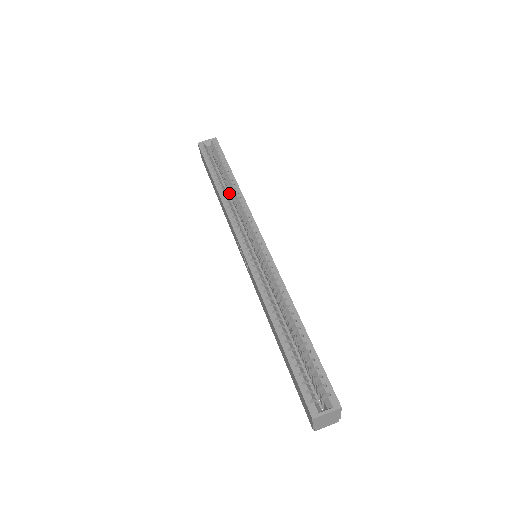
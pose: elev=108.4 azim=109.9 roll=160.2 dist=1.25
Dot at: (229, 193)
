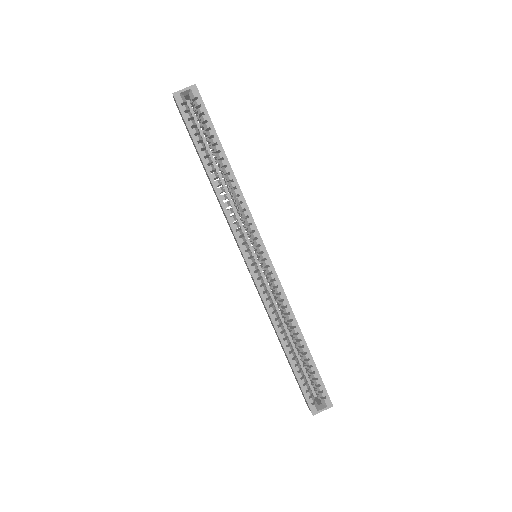
Dot at: (218, 166)
